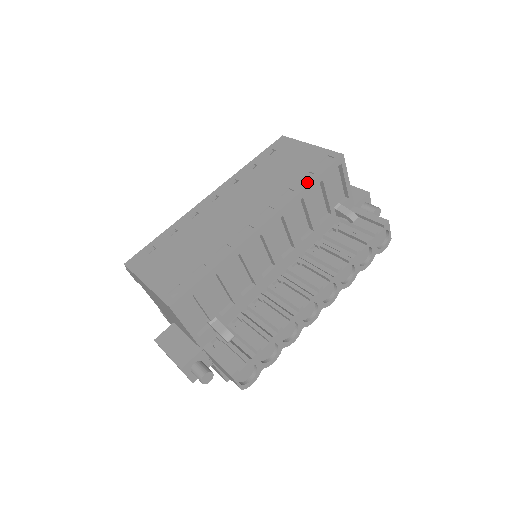
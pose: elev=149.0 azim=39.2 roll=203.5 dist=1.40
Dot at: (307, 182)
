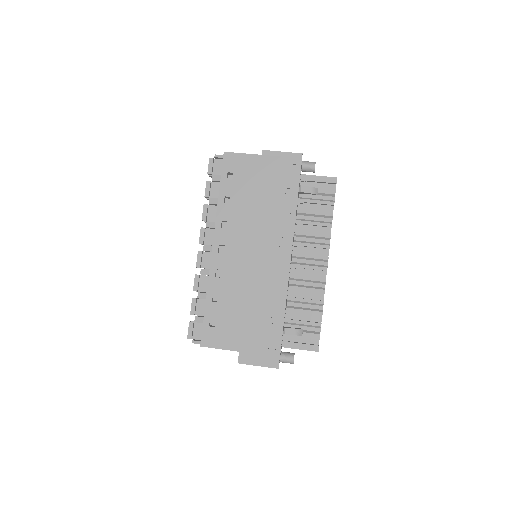
Dot at: (294, 201)
